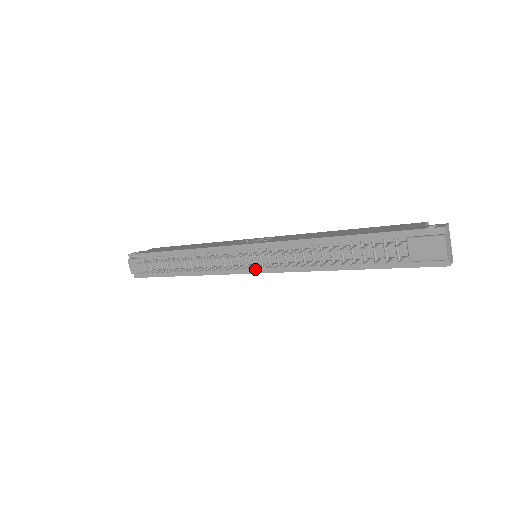
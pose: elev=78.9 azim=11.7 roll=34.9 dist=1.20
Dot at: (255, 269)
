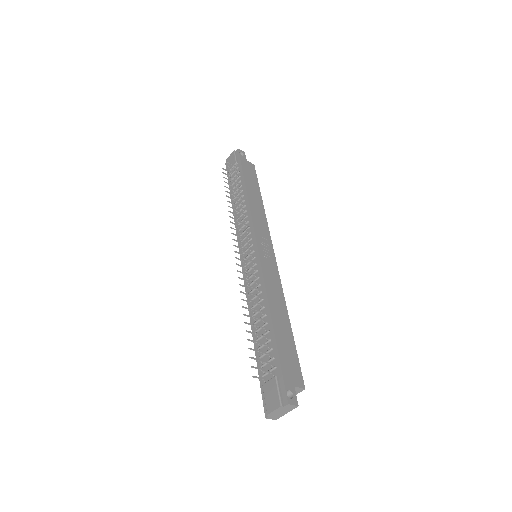
Dot at: occluded
